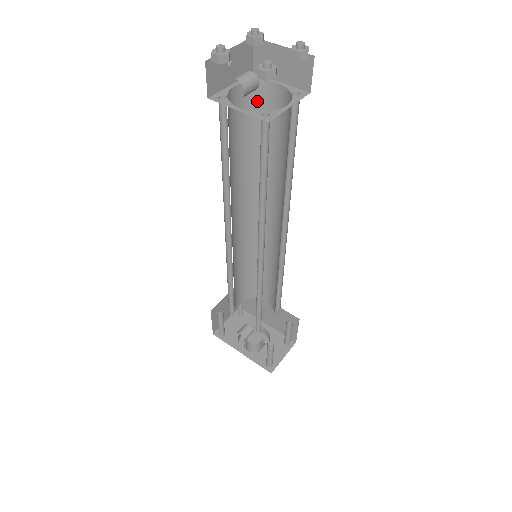
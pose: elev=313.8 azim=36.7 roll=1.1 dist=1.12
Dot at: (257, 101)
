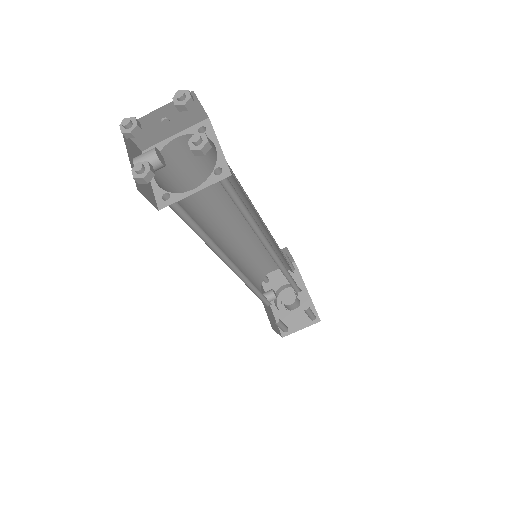
Dot at: (211, 149)
